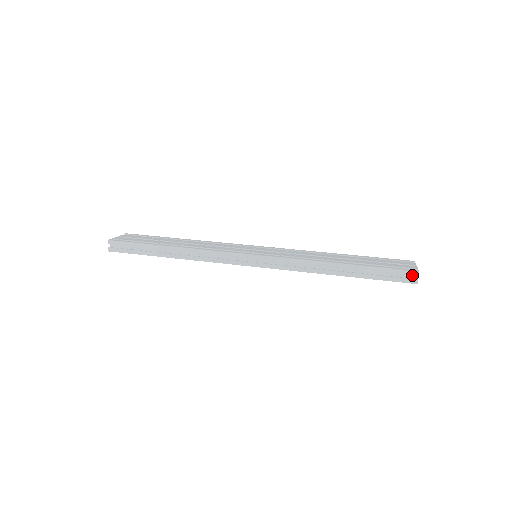
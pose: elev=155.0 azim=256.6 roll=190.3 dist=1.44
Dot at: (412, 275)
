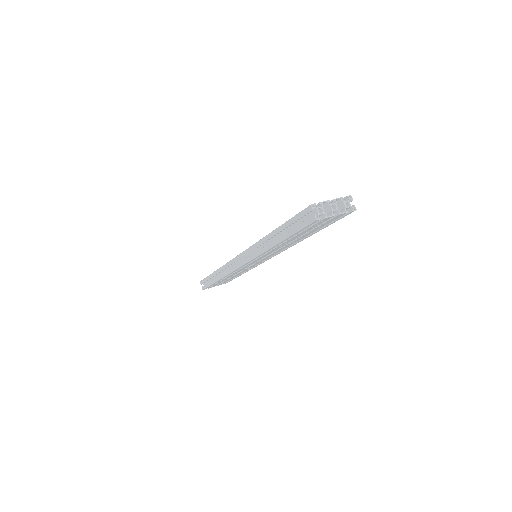
Dot at: (313, 212)
